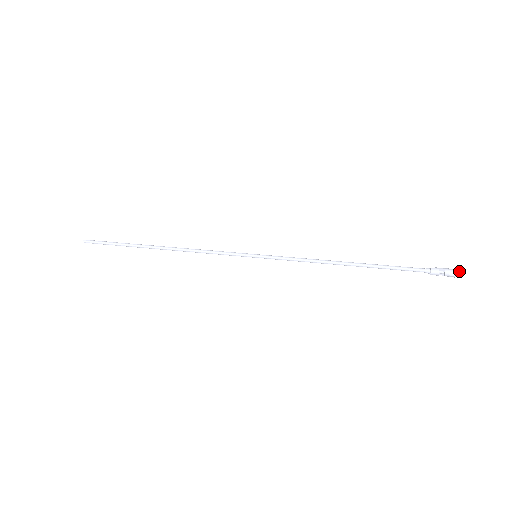
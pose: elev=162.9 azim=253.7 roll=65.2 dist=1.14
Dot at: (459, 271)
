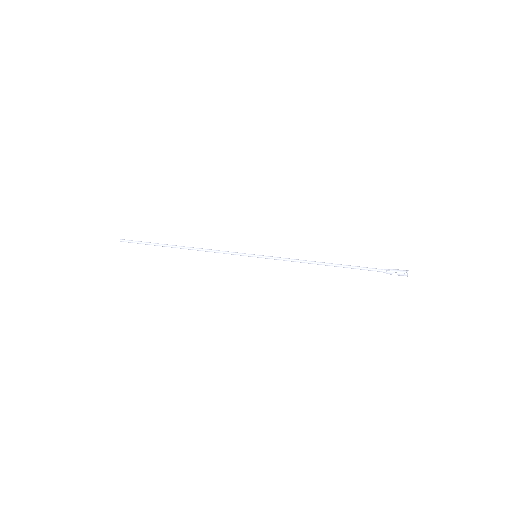
Dot at: (407, 274)
